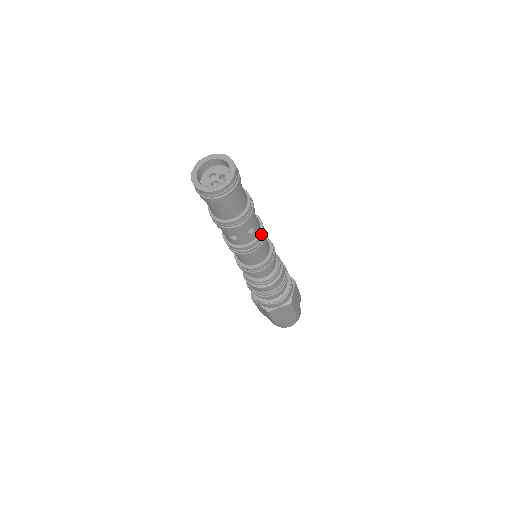
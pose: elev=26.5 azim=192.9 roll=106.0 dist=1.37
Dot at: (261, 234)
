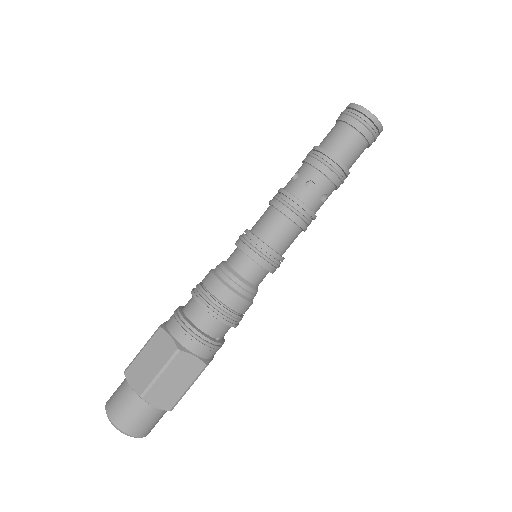
Dot at: (305, 206)
